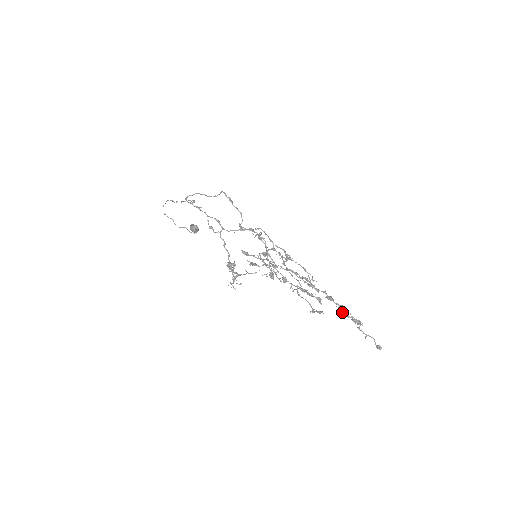
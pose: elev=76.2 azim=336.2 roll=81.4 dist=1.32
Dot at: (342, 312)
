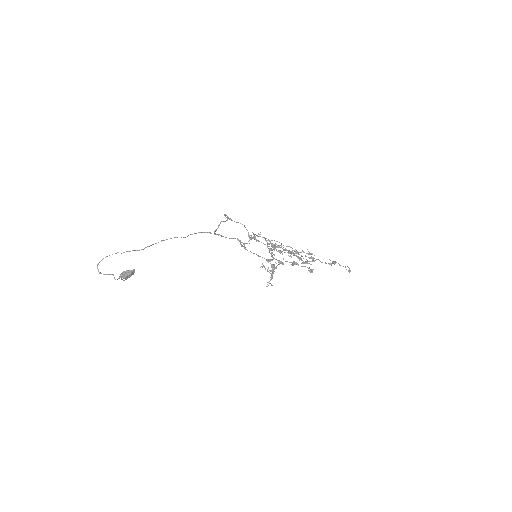
Dot at: occluded
